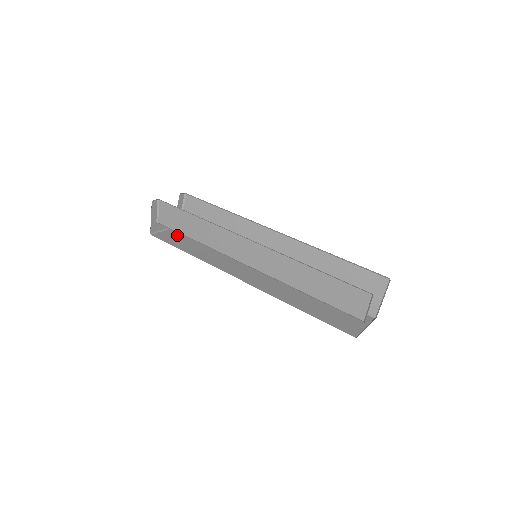
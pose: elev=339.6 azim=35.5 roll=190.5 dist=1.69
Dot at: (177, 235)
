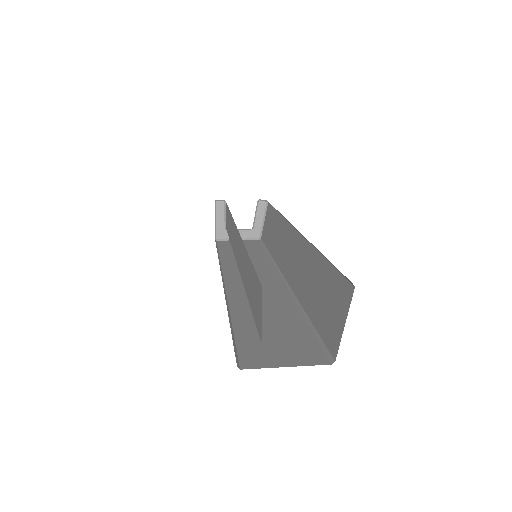
Dot at: occluded
